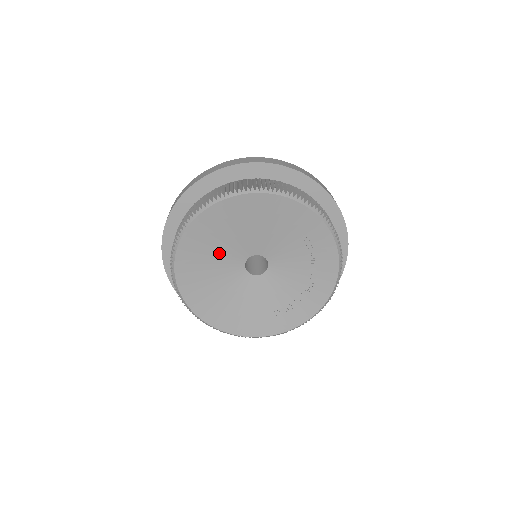
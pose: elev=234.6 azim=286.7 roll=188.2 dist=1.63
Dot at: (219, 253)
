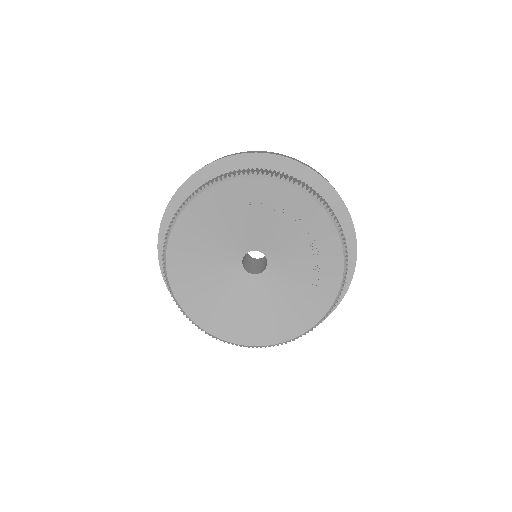
Dot at: (218, 286)
